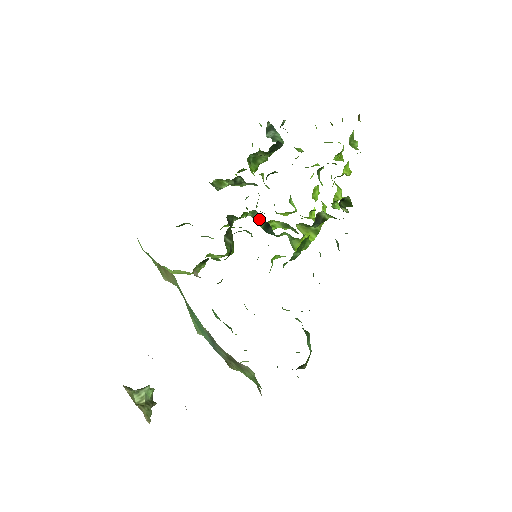
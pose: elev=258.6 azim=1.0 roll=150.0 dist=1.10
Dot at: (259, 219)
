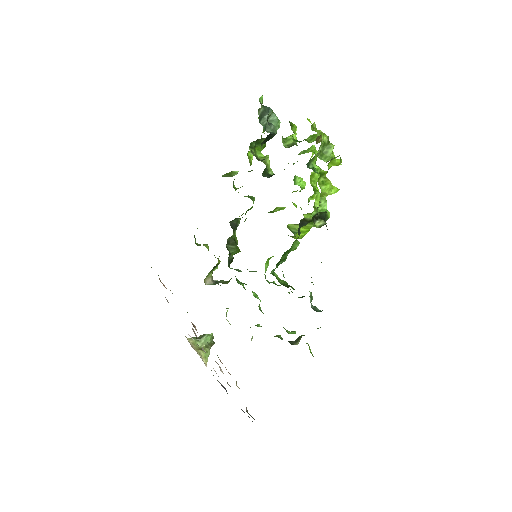
Dot at: occluded
